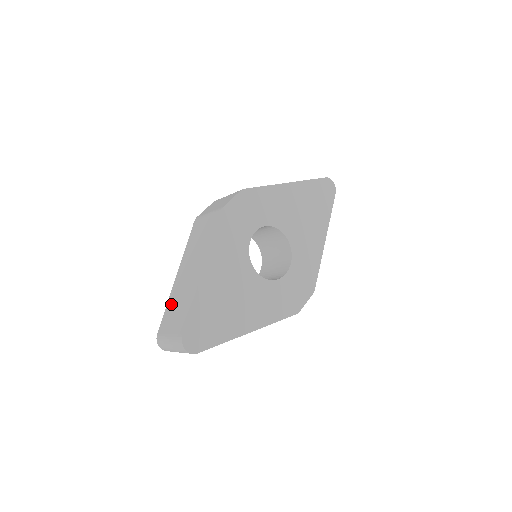
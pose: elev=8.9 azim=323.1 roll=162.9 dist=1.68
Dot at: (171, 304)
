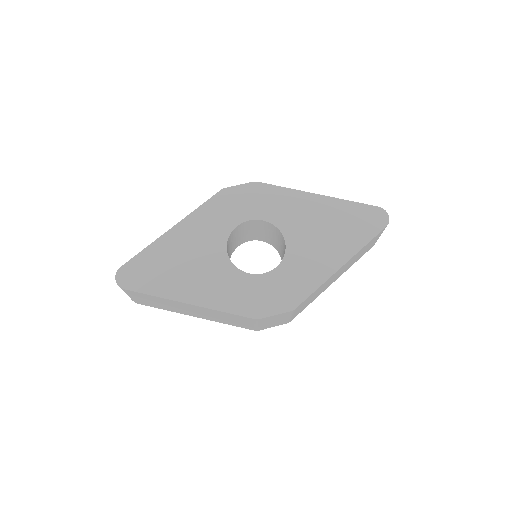
Dot at: occluded
